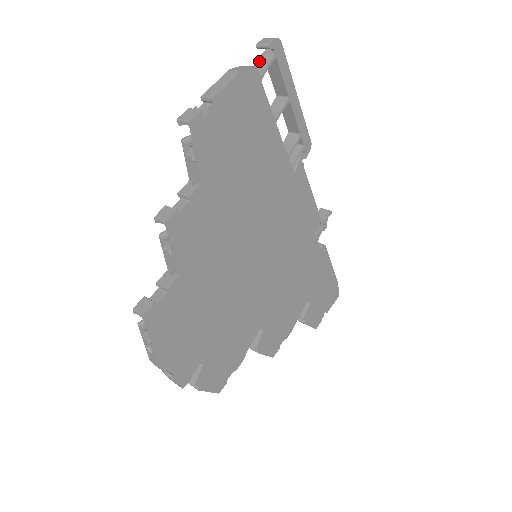
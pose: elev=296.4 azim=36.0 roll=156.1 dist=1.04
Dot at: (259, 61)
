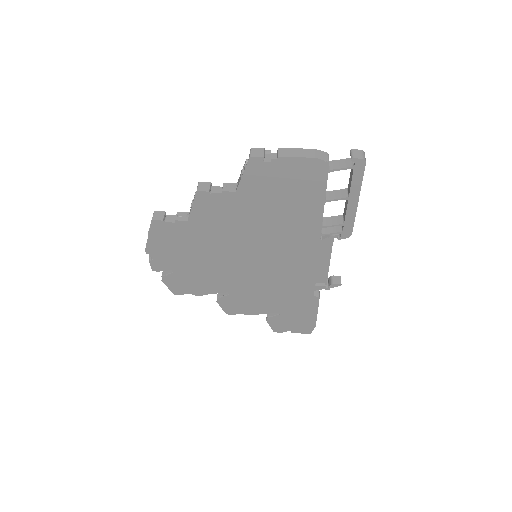
Dot at: (345, 160)
